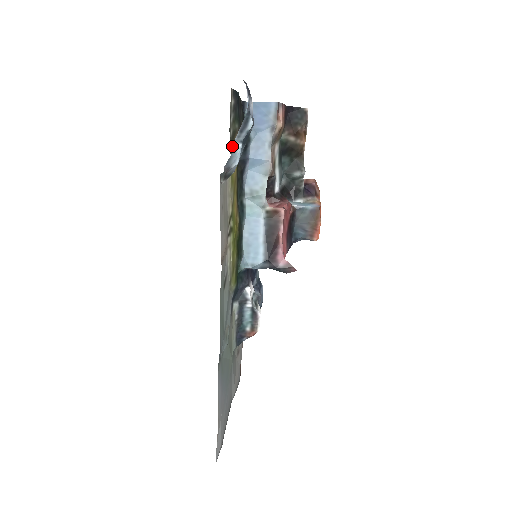
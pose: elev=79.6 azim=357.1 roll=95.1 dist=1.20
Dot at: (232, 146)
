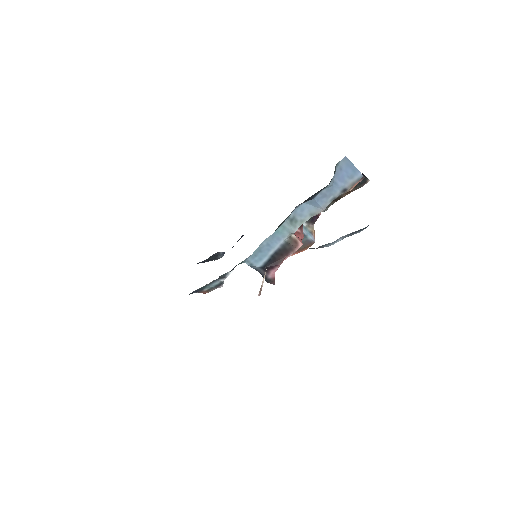
Dot at: occluded
